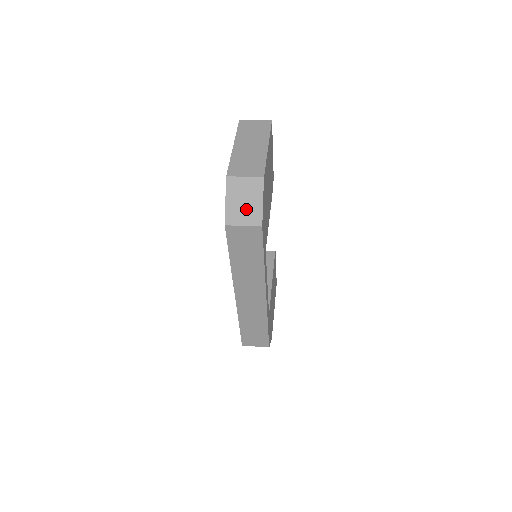
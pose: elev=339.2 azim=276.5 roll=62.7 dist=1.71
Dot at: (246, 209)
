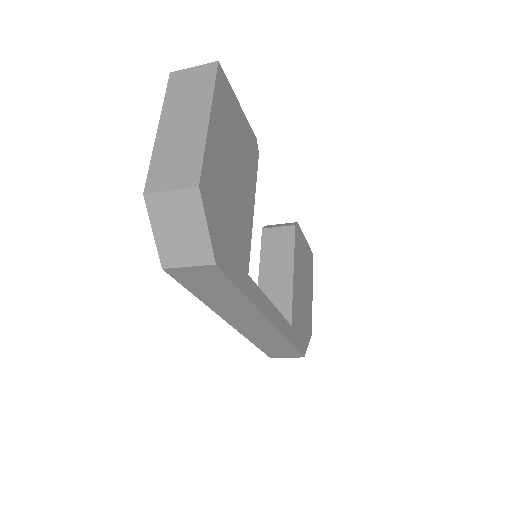
Dot at: (185, 241)
